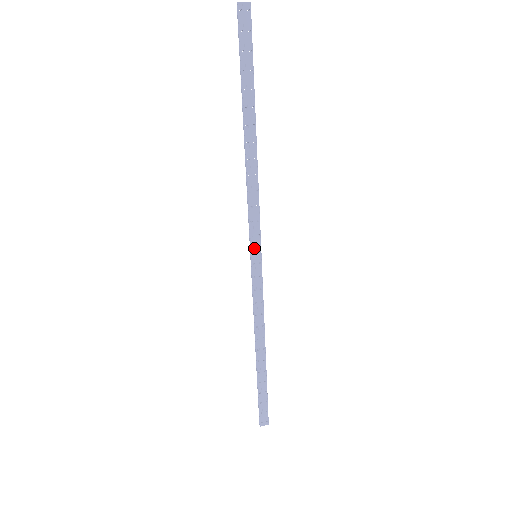
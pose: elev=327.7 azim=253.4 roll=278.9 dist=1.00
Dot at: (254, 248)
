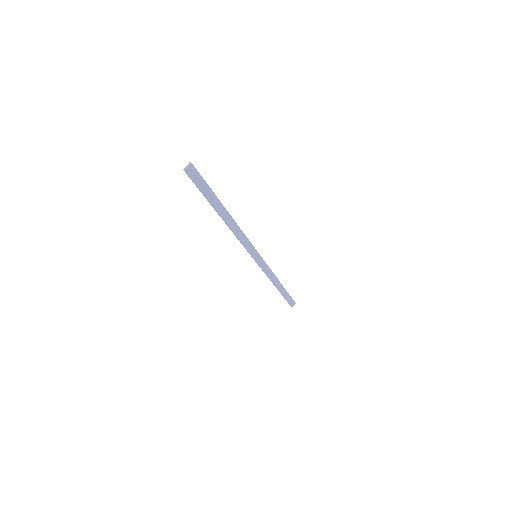
Dot at: (254, 255)
